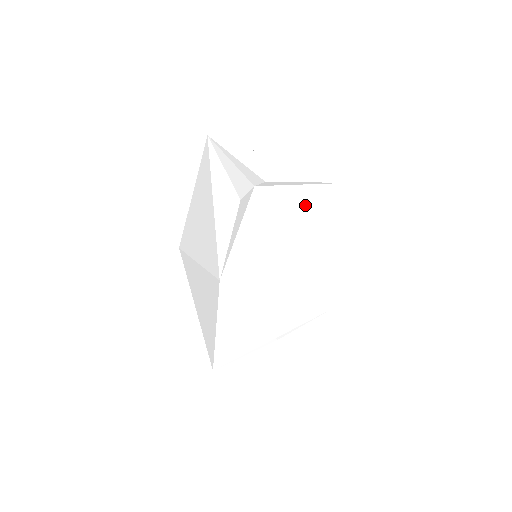
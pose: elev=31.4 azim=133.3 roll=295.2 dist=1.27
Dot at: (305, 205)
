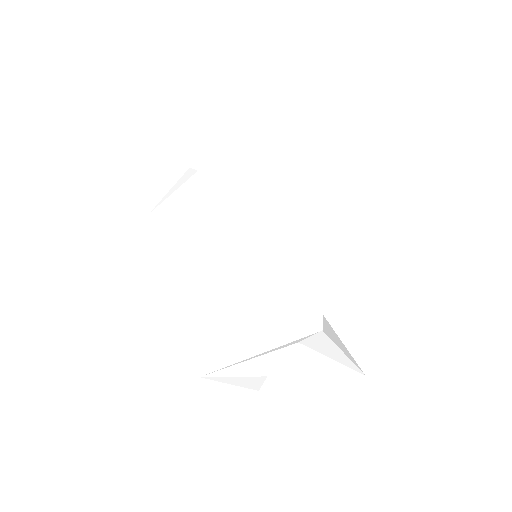
Dot at: occluded
